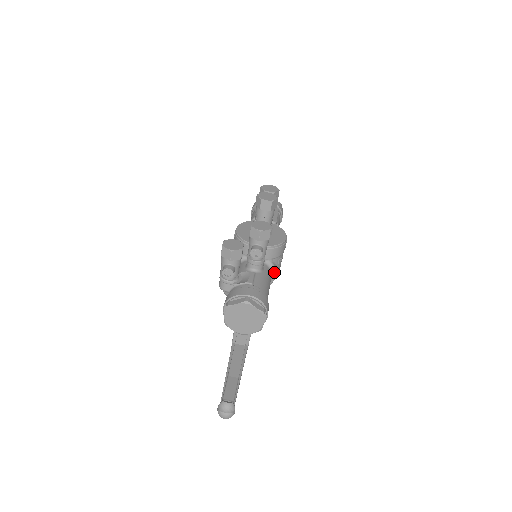
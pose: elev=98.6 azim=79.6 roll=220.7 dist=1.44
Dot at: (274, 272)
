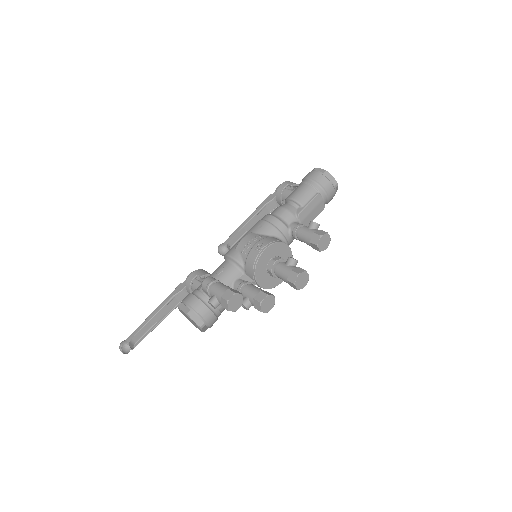
Dot at: occluded
